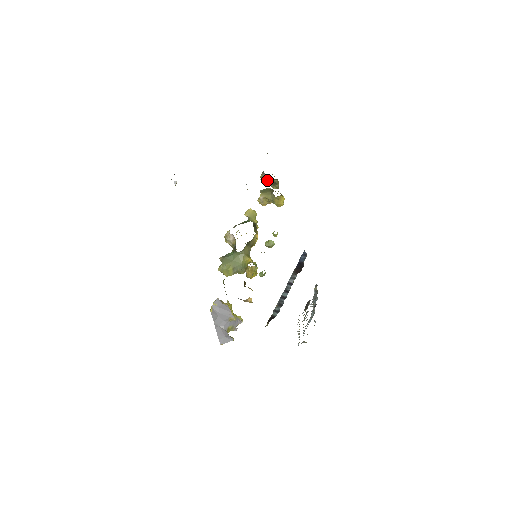
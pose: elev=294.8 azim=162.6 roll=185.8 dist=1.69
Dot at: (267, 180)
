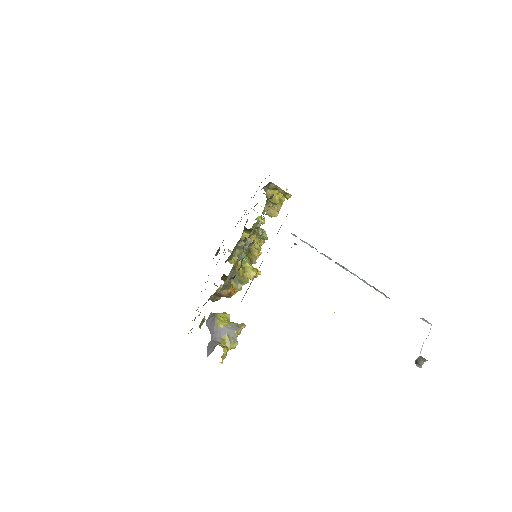
Dot at: occluded
